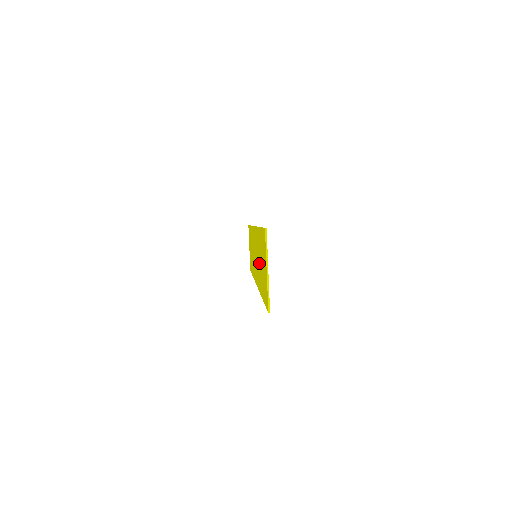
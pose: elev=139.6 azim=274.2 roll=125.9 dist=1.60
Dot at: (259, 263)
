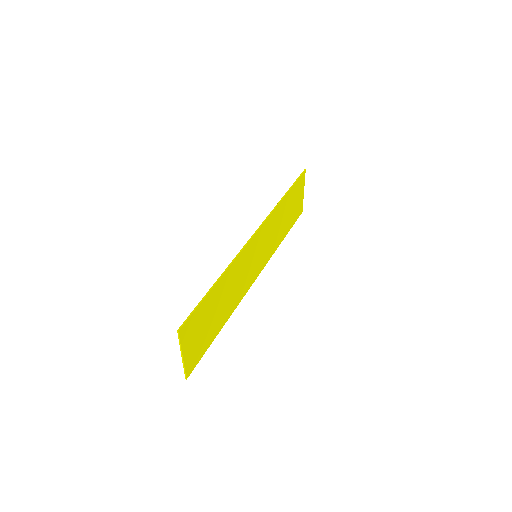
Dot at: (227, 295)
